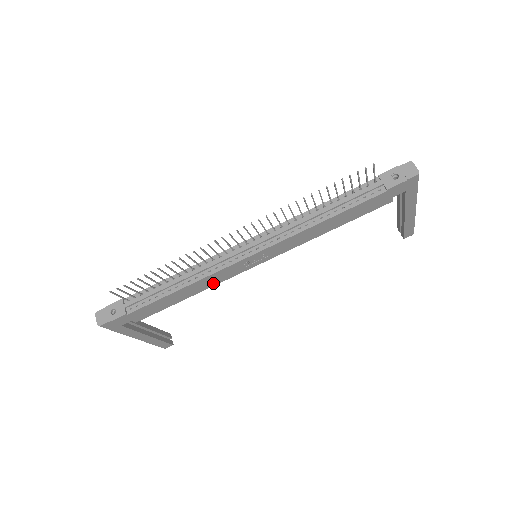
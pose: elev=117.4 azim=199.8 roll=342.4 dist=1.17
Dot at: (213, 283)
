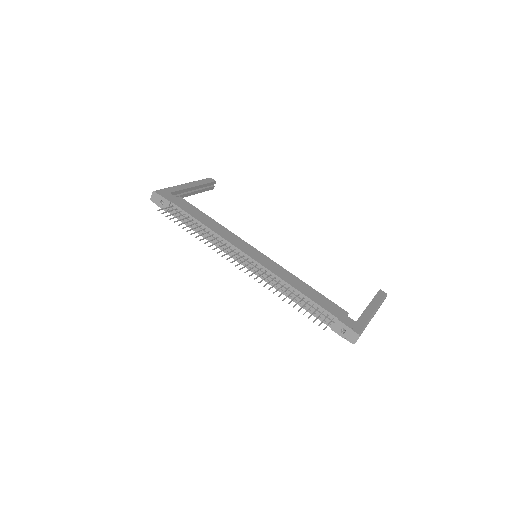
Dot at: occluded
